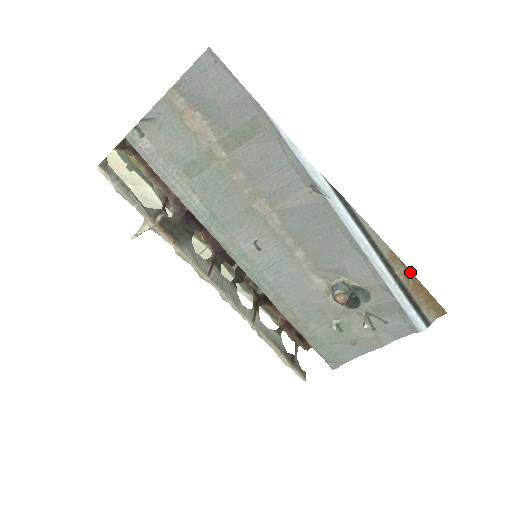
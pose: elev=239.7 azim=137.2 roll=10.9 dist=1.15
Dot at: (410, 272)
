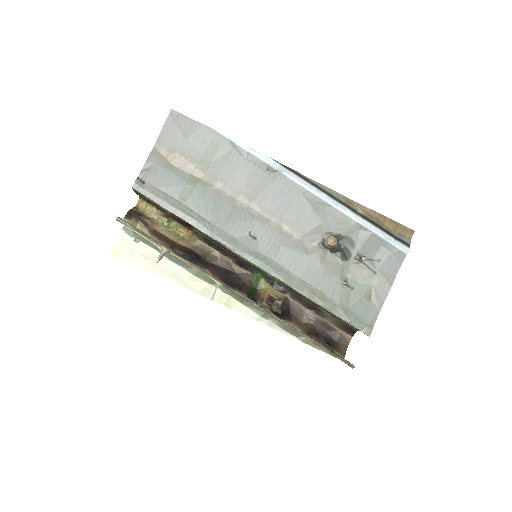
Dot at: (367, 208)
